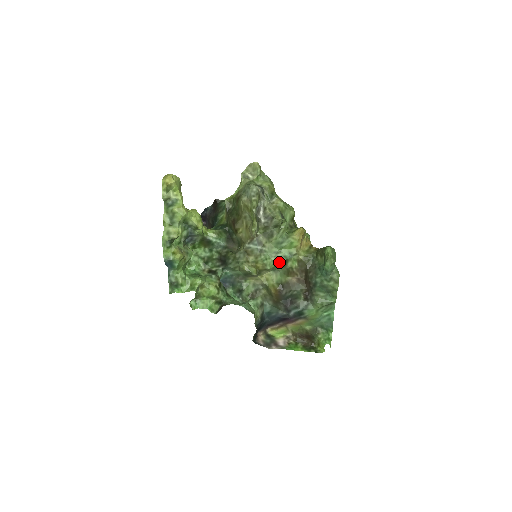
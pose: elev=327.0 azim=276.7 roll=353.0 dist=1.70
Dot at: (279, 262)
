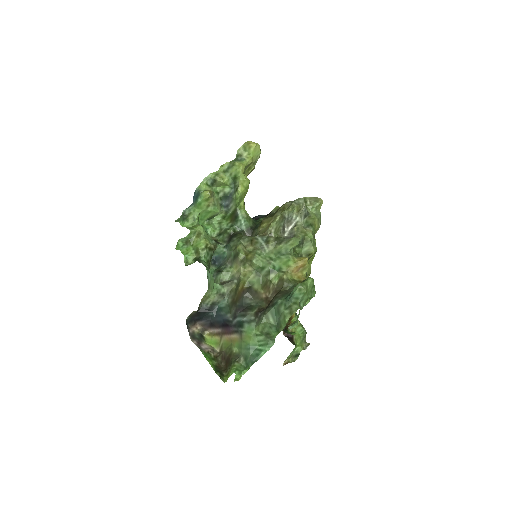
Dot at: (266, 266)
